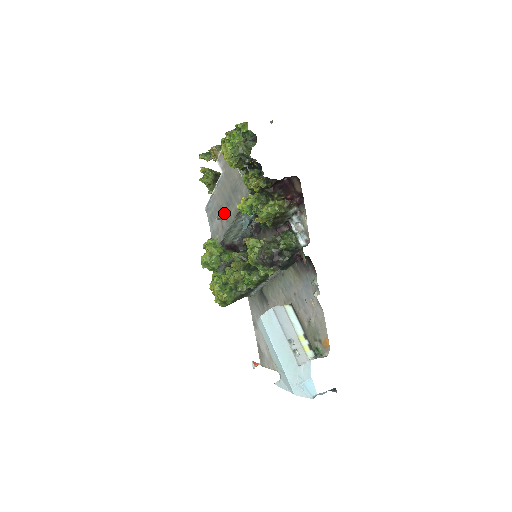
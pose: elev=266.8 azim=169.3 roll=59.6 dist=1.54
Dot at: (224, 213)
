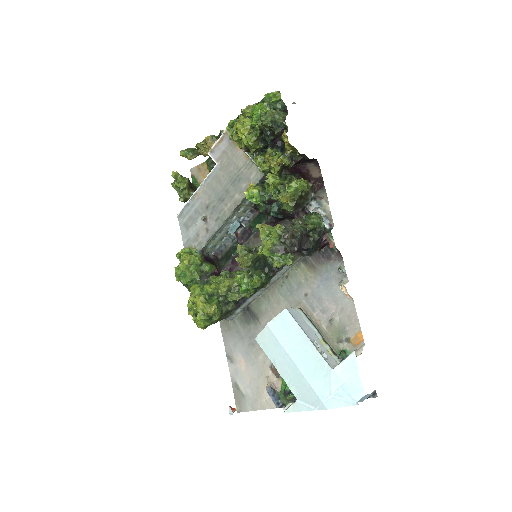
Dot at: (213, 212)
